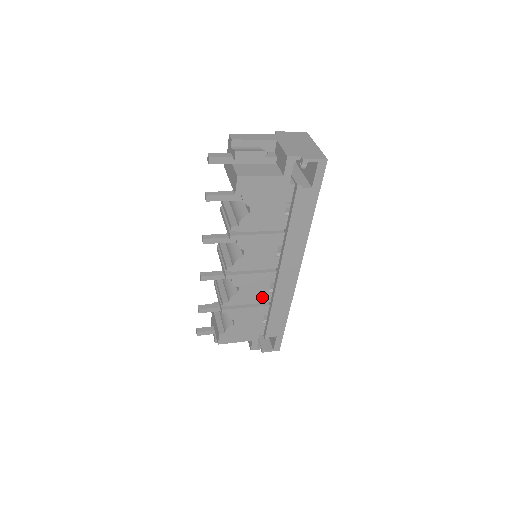
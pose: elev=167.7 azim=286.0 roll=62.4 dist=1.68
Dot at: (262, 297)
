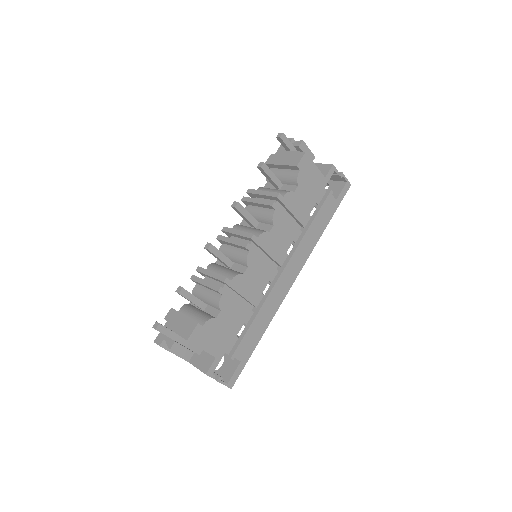
Dot at: (255, 296)
